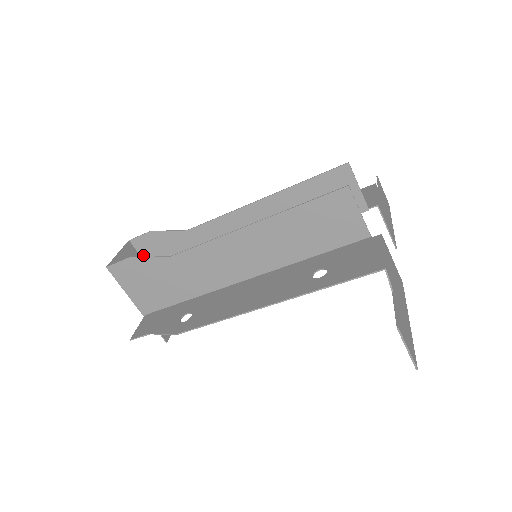
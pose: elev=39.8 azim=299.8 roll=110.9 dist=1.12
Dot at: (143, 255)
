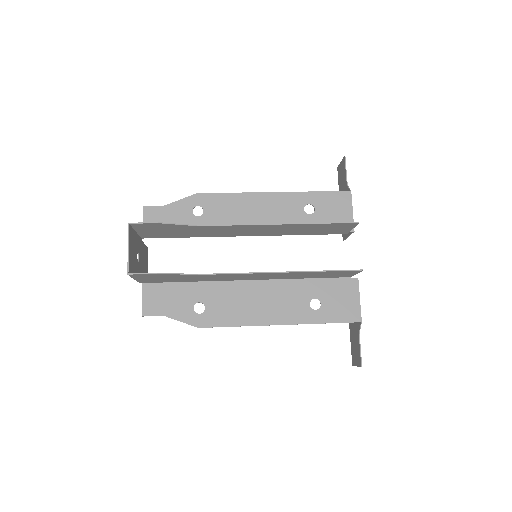
Dot at: (137, 229)
